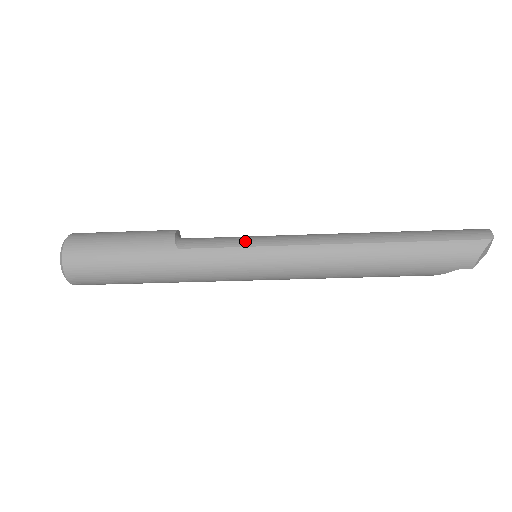
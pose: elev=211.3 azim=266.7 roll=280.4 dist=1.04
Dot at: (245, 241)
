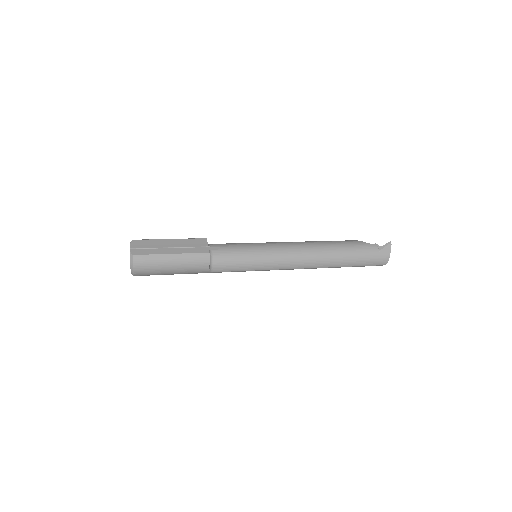
Dot at: (253, 267)
